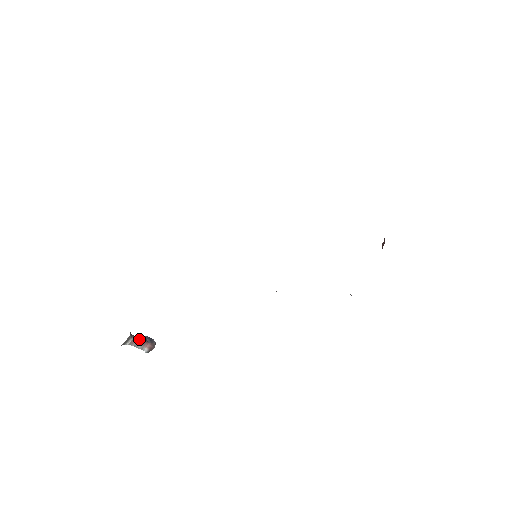
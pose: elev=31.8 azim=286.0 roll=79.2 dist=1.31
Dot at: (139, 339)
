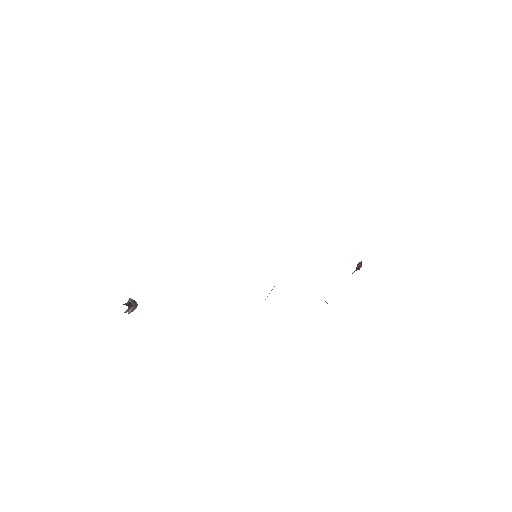
Dot at: occluded
